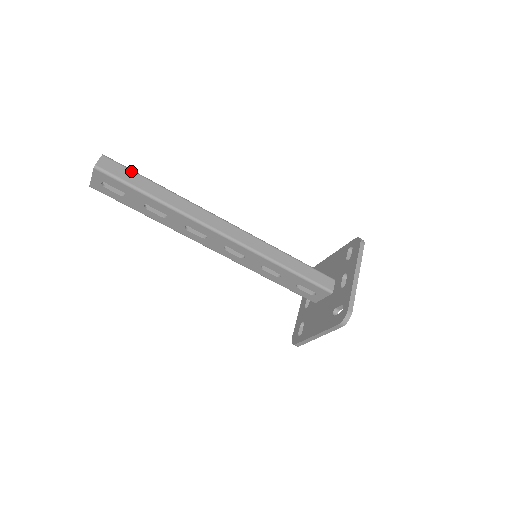
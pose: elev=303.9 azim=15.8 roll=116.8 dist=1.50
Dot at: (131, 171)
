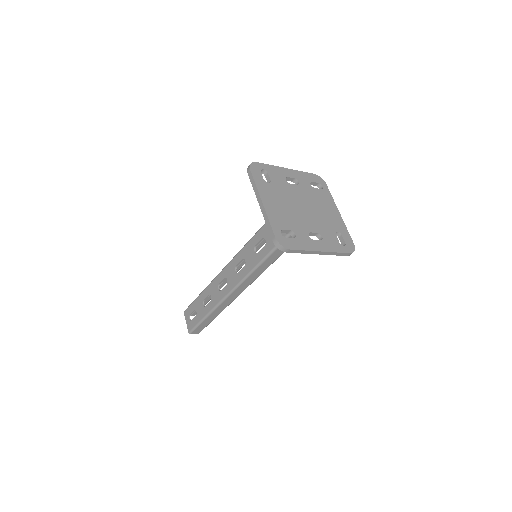
Dot at: occluded
